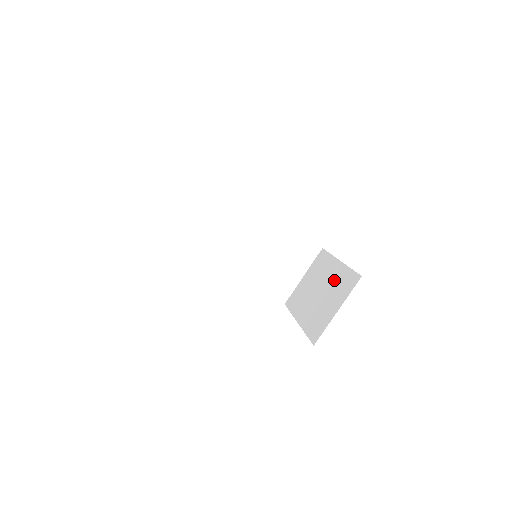
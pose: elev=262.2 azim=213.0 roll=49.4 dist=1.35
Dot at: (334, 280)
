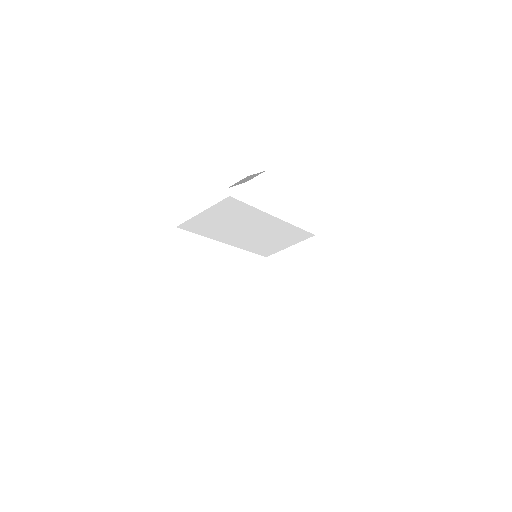
Dot at: (313, 293)
